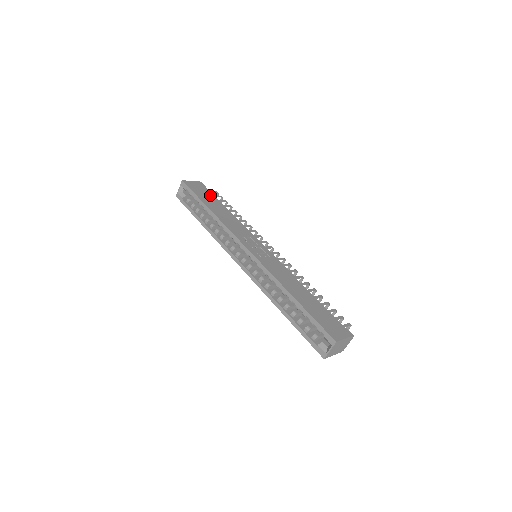
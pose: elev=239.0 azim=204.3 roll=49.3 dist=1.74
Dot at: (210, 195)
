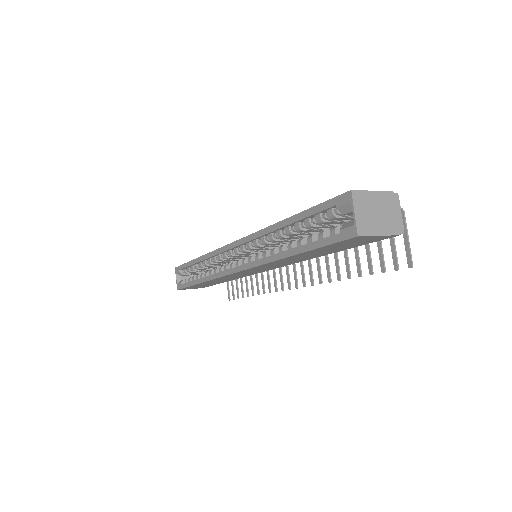
Dot at: occluded
